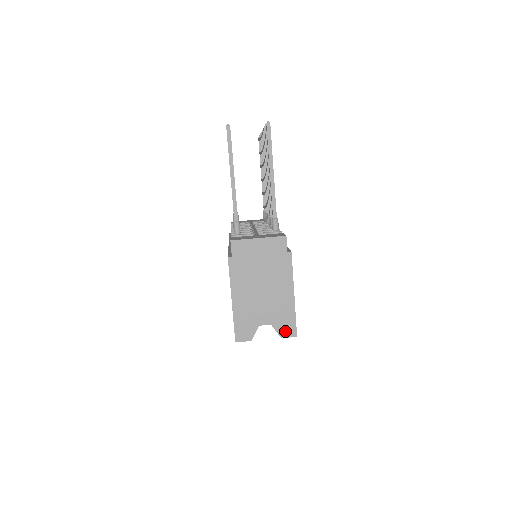
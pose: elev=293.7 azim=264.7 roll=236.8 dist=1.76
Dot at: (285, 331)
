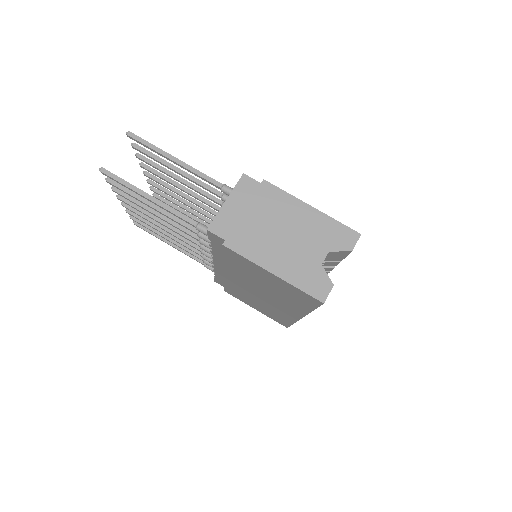
Dot at: (346, 242)
